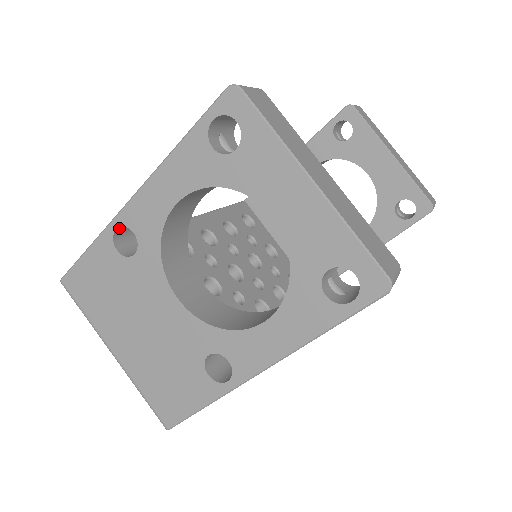
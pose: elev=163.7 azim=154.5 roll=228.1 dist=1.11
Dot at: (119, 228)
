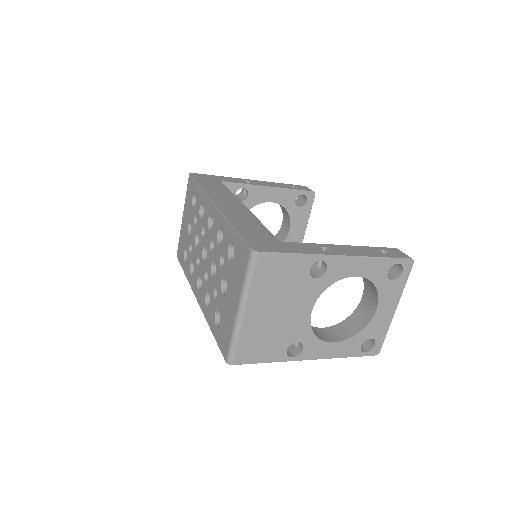
Dot at: (320, 259)
